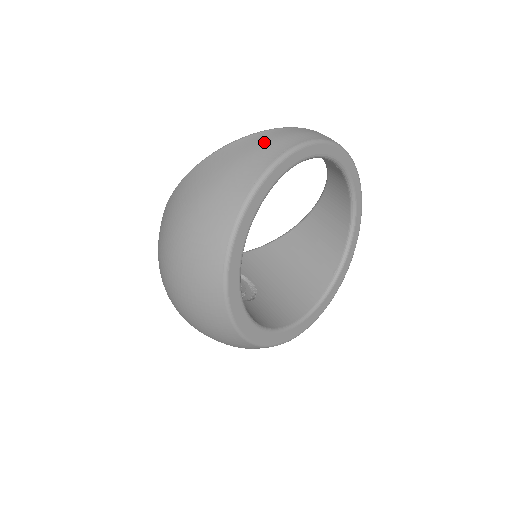
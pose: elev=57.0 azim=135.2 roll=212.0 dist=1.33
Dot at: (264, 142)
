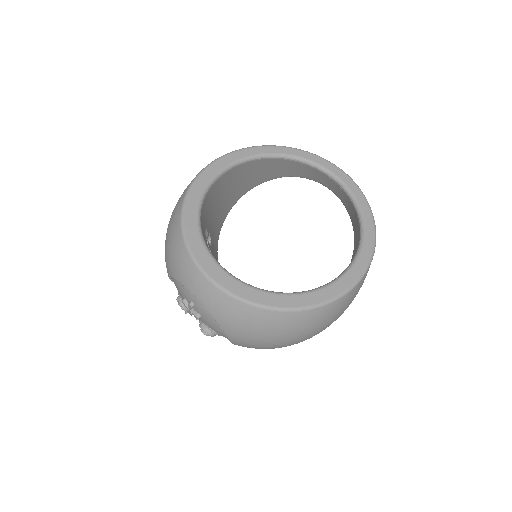
Dot at: occluded
